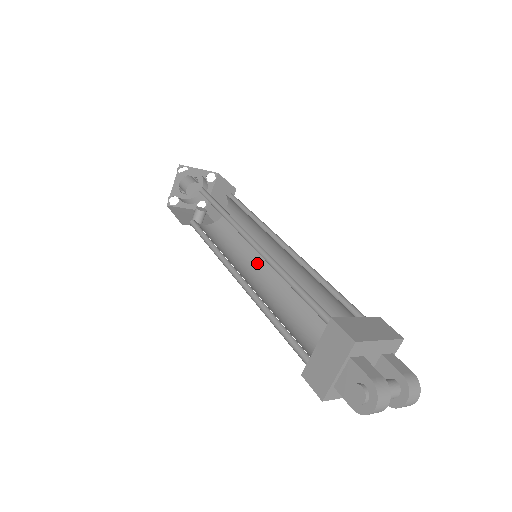
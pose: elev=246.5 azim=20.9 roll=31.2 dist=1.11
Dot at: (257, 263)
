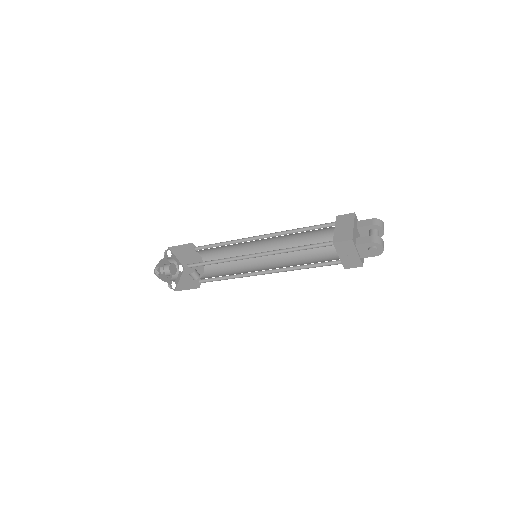
Dot at: occluded
